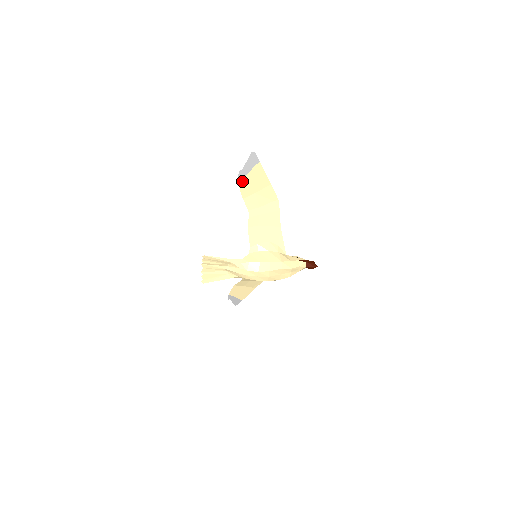
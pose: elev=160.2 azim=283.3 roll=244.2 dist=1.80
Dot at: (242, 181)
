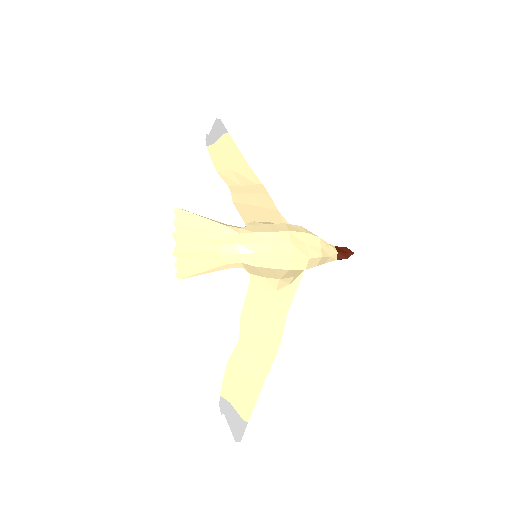
Dot at: (211, 148)
